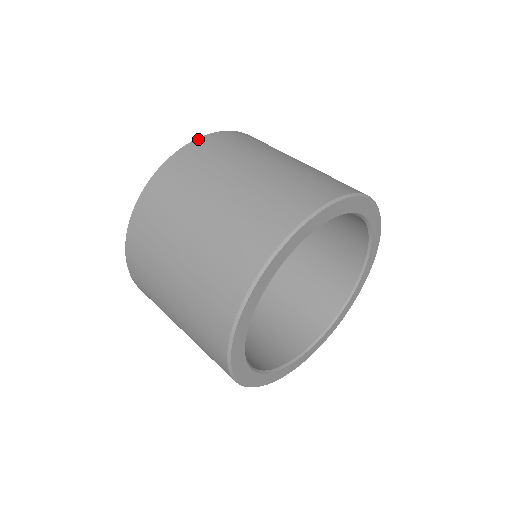
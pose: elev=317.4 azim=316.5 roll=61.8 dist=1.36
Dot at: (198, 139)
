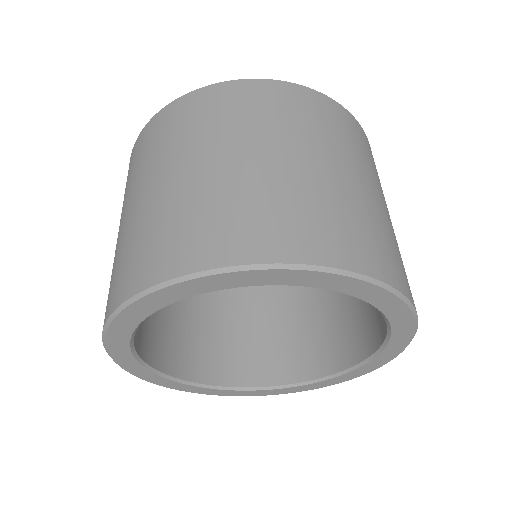
Dot at: (302, 86)
